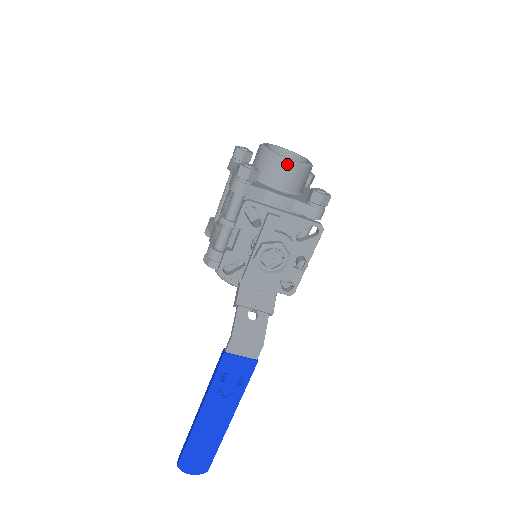
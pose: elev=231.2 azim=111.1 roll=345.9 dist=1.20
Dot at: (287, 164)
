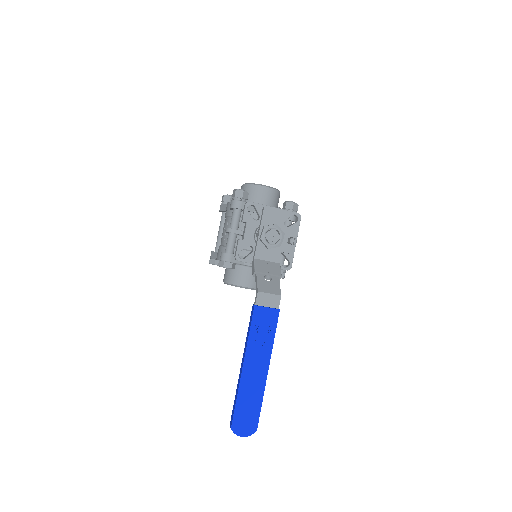
Dot at: (265, 188)
